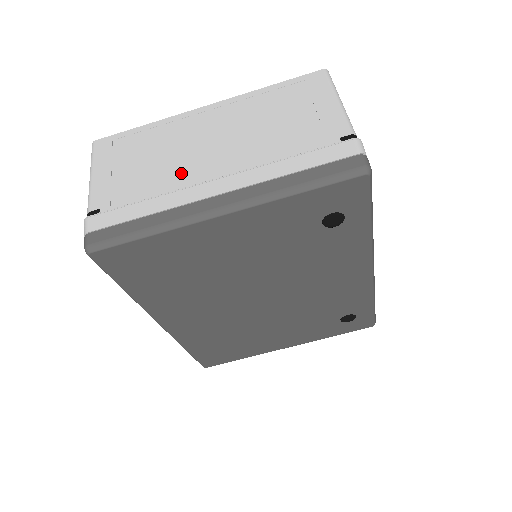
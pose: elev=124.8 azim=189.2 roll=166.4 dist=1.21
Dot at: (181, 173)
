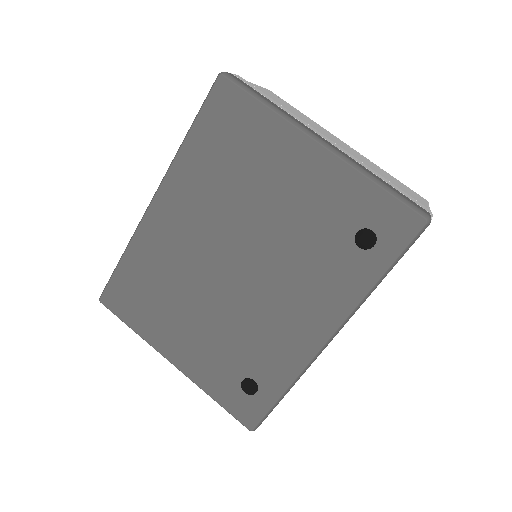
Dot at: (310, 125)
